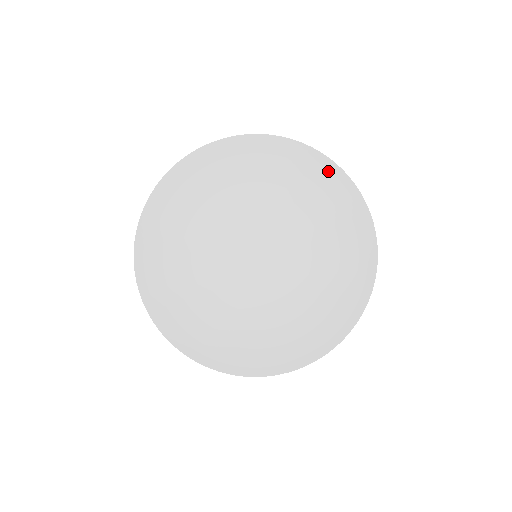
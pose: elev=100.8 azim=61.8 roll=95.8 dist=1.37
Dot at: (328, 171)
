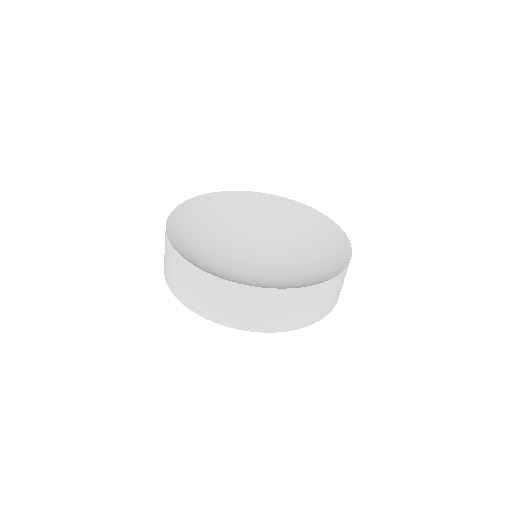
Dot at: (290, 206)
